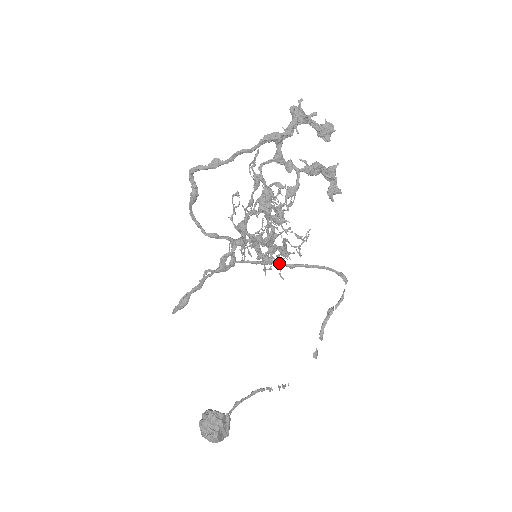
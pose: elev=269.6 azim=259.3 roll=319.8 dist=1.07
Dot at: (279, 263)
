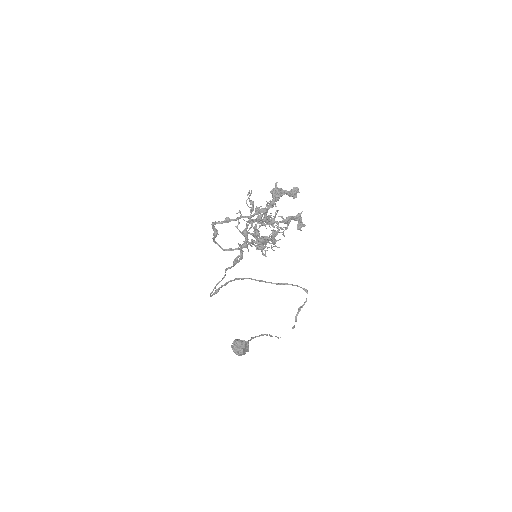
Dot at: (271, 283)
